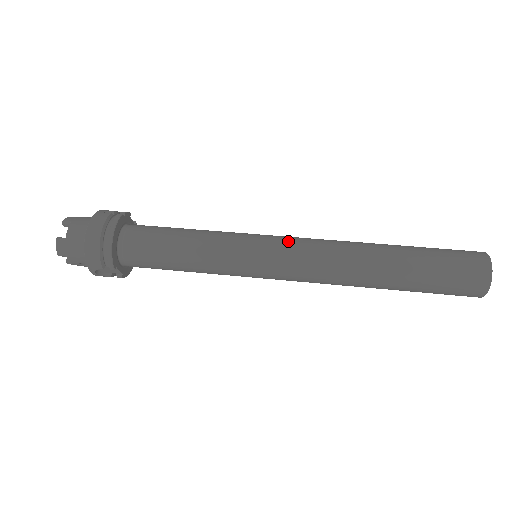
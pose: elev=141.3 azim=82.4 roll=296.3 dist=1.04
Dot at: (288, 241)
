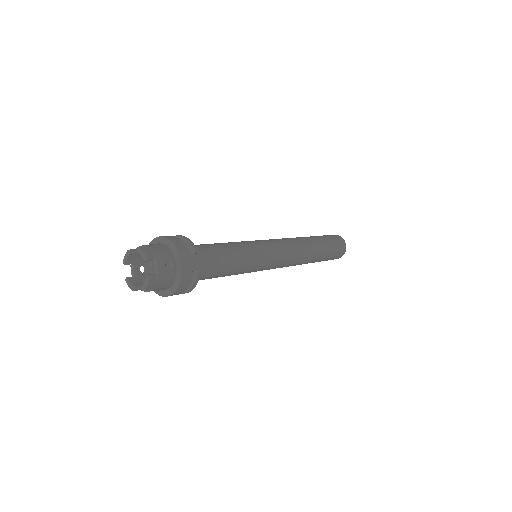
Dot at: occluded
